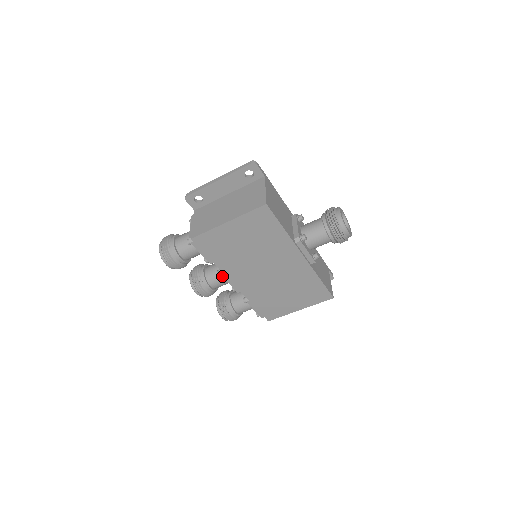
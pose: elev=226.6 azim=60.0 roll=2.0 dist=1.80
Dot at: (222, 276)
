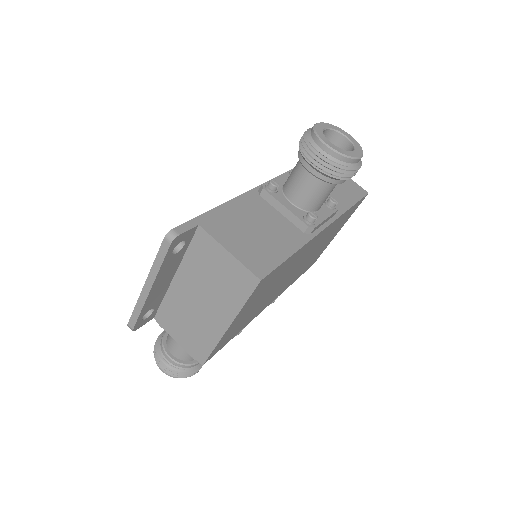
Dot at: occluded
